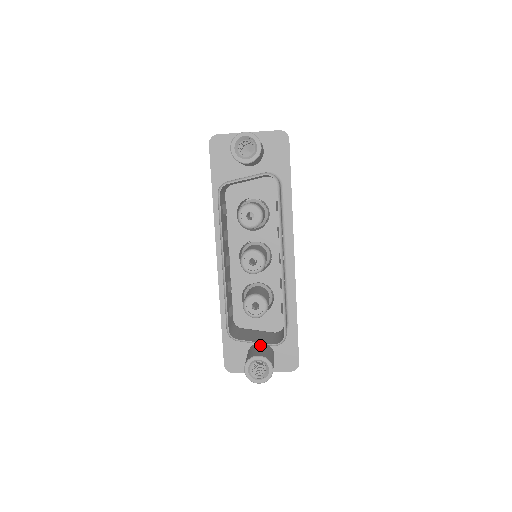
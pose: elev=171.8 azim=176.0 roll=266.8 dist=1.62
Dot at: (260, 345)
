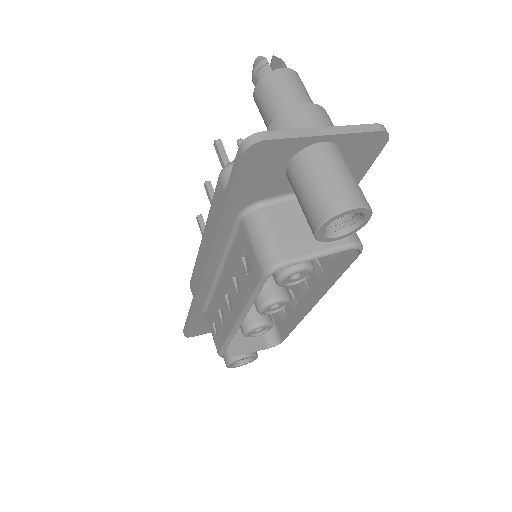
Dot at: occluded
